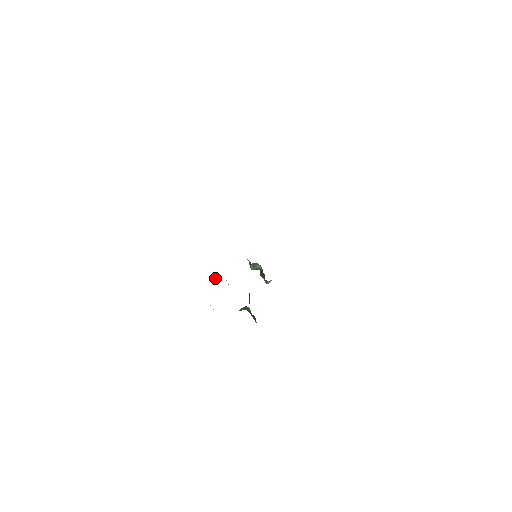
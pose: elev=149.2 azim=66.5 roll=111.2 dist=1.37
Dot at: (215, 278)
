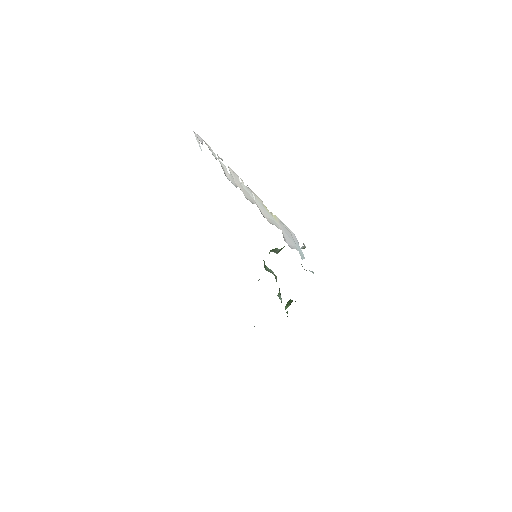
Dot at: occluded
